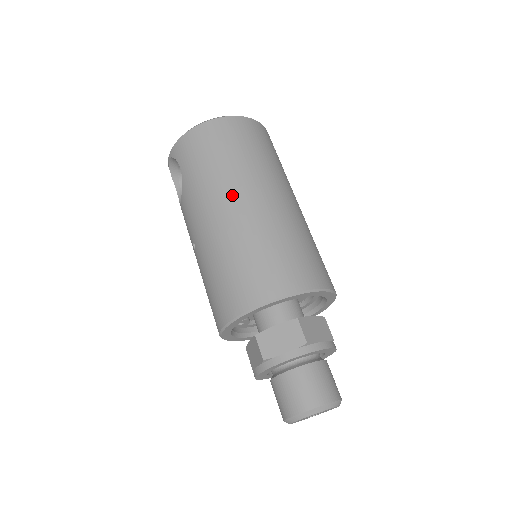
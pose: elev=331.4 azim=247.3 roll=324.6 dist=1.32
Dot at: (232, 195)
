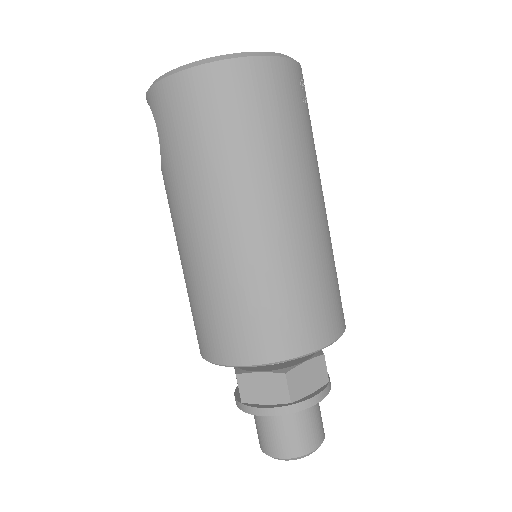
Dot at: (220, 209)
